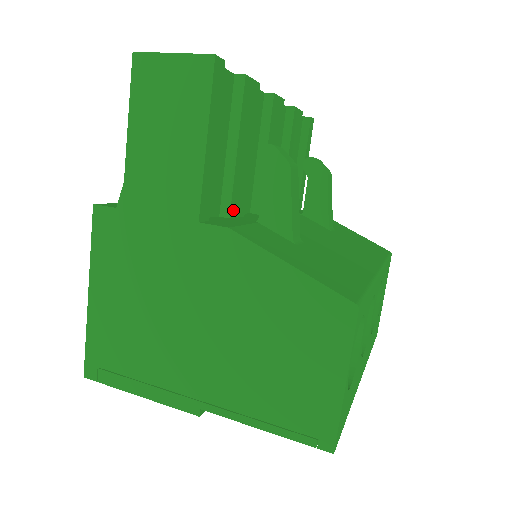
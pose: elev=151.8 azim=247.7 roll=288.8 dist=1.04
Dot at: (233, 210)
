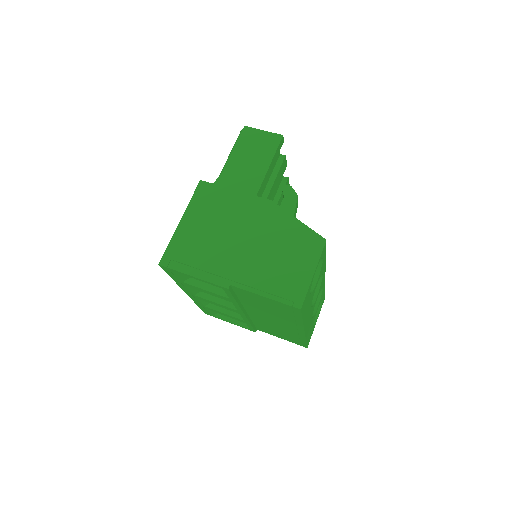
Dot at: occluded
